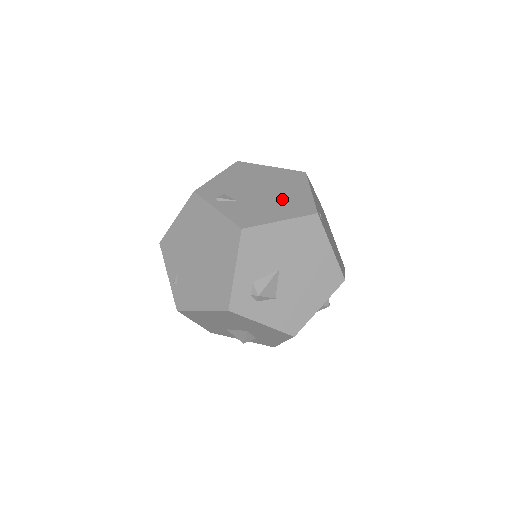
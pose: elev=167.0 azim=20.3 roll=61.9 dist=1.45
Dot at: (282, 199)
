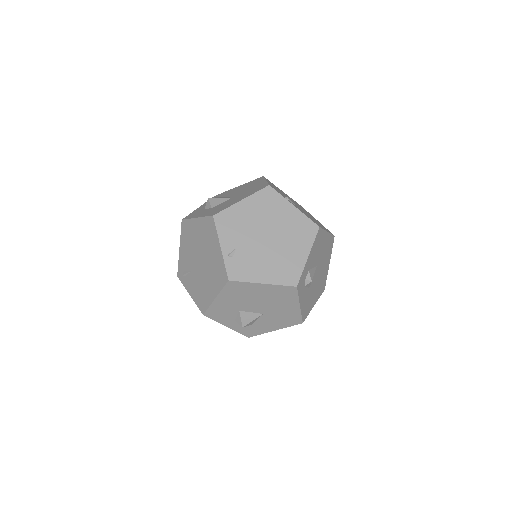
Dot at: (313, 218)
